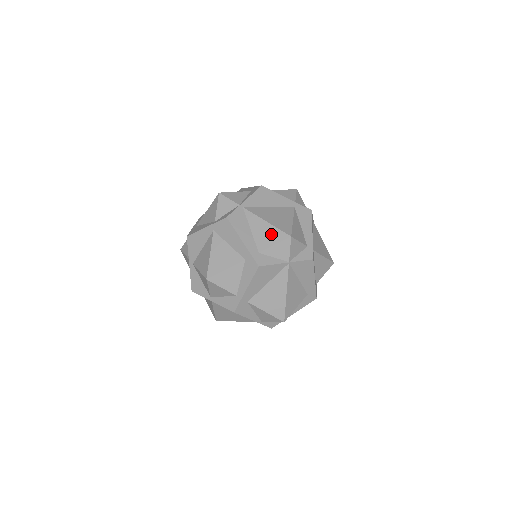
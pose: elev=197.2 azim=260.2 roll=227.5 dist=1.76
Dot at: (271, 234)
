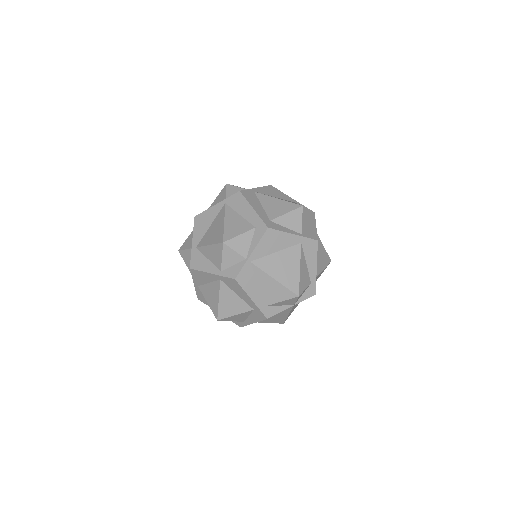
Dot at: (279, 292)
